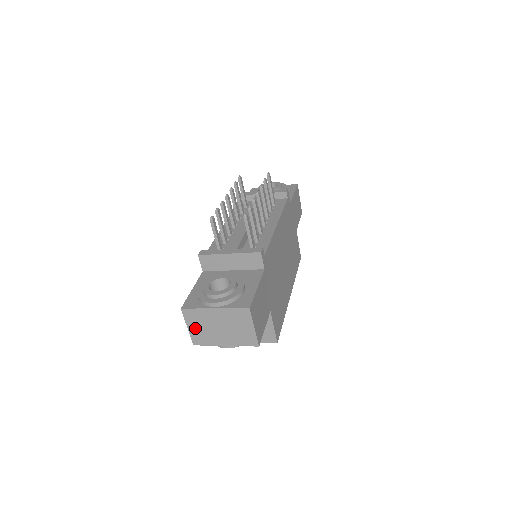
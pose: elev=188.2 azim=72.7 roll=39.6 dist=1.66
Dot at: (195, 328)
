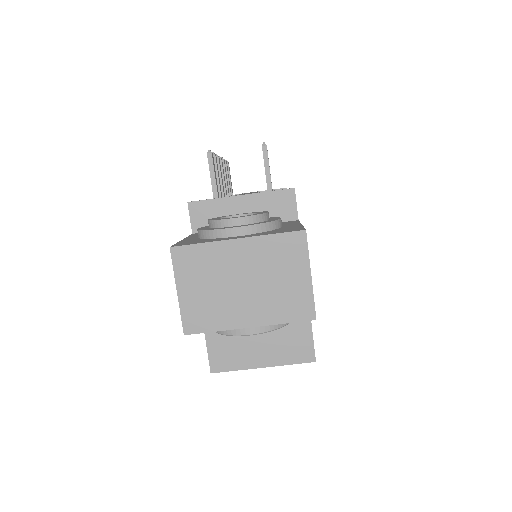
Dot at: (193, 291)
